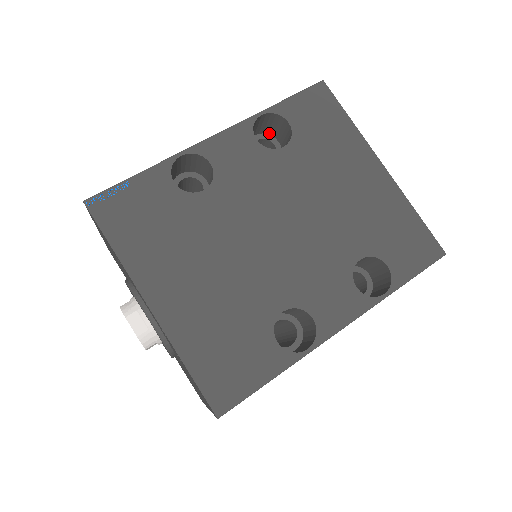
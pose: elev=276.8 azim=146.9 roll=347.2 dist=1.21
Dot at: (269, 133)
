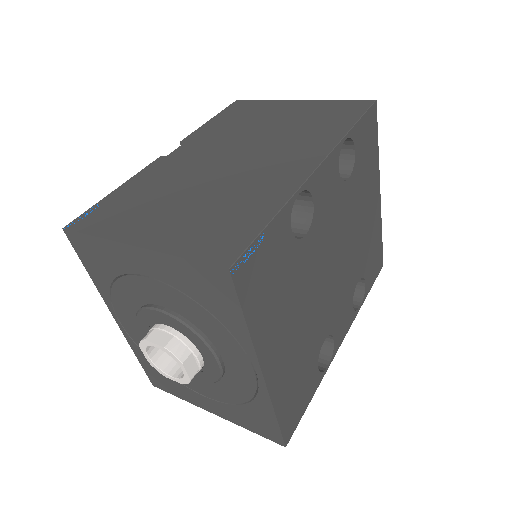
Dot at: occluded
